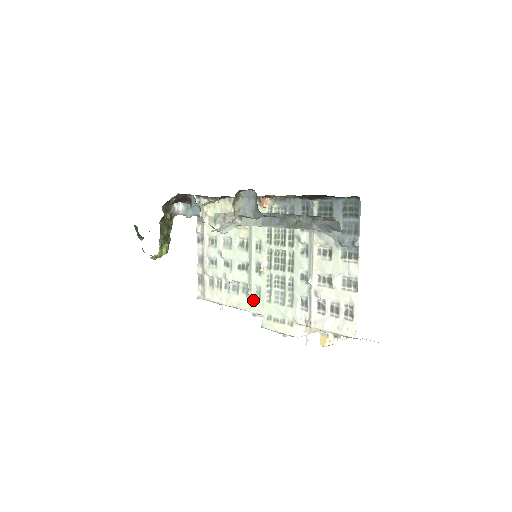
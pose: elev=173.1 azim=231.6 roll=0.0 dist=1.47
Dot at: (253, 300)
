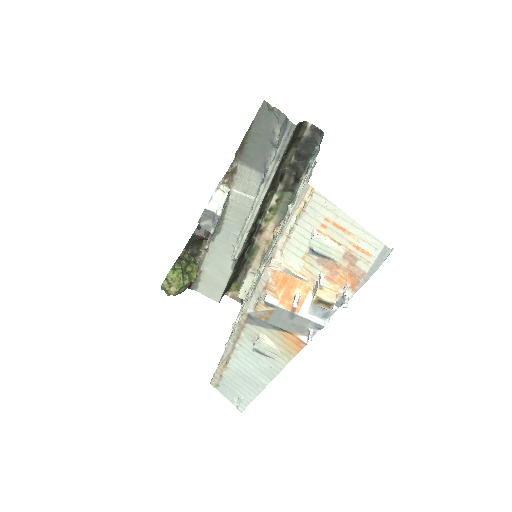
Dot at: occluded
